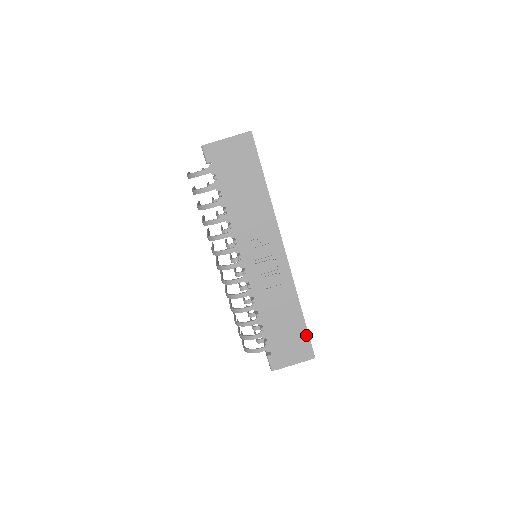
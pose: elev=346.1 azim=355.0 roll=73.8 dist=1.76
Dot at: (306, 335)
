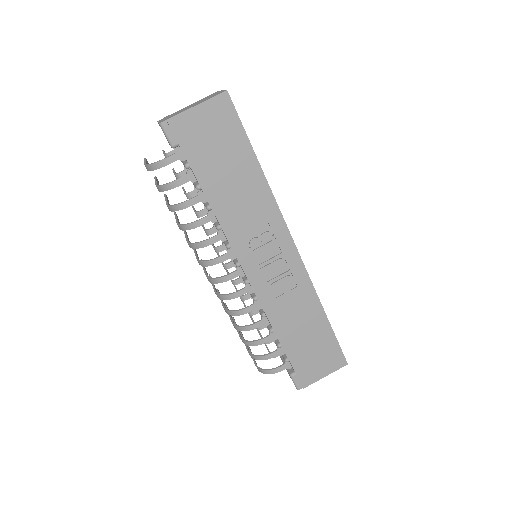
Dot at: (334, 341)
